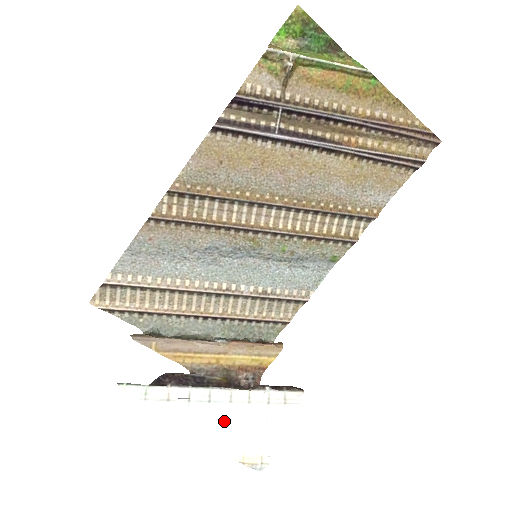
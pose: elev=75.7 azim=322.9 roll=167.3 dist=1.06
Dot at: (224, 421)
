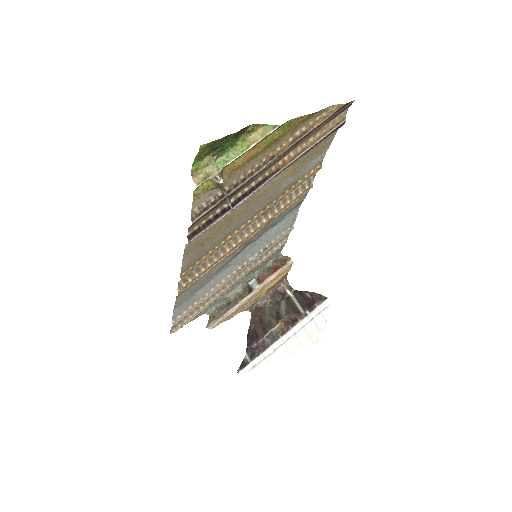
Dot at: (296, 341)
